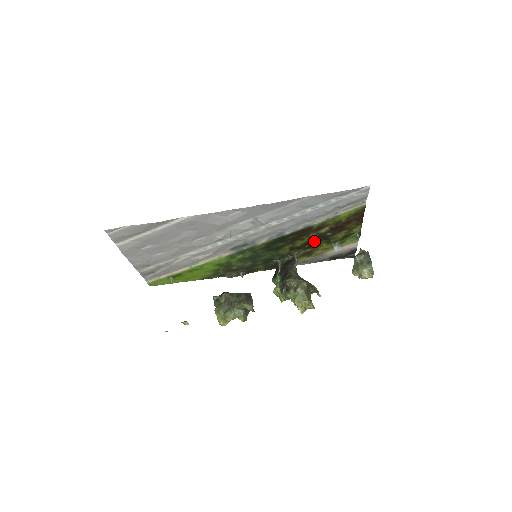
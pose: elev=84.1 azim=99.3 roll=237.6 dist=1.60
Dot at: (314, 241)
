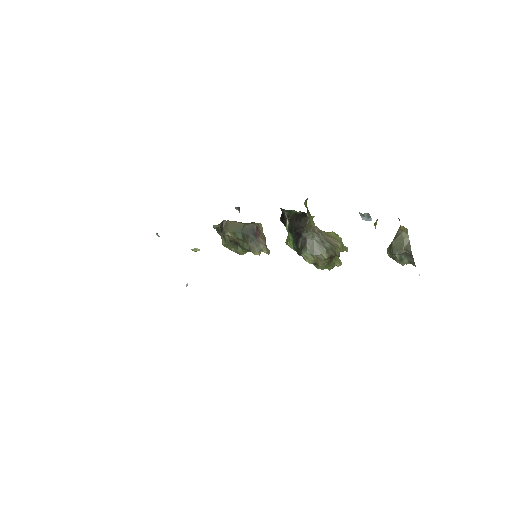
Dot at: occluded
